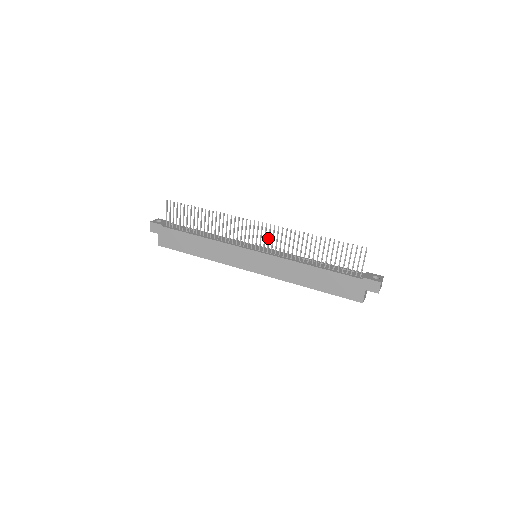
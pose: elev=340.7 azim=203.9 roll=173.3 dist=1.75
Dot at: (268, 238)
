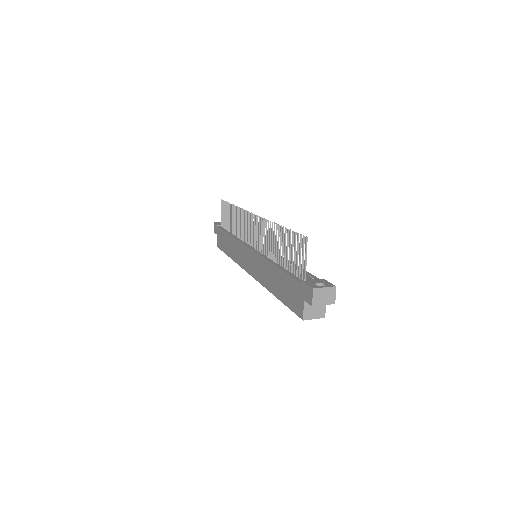
Dot at: (256, 232)
